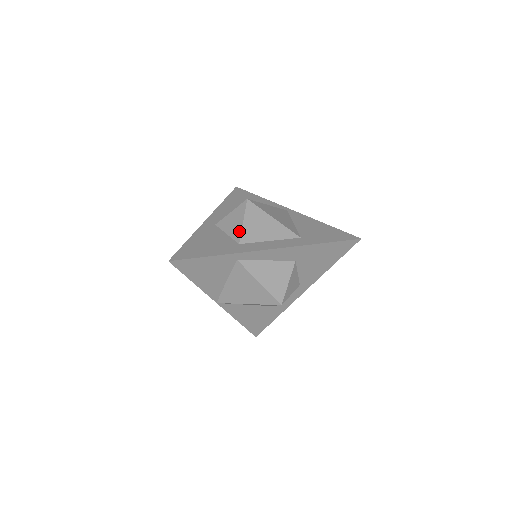
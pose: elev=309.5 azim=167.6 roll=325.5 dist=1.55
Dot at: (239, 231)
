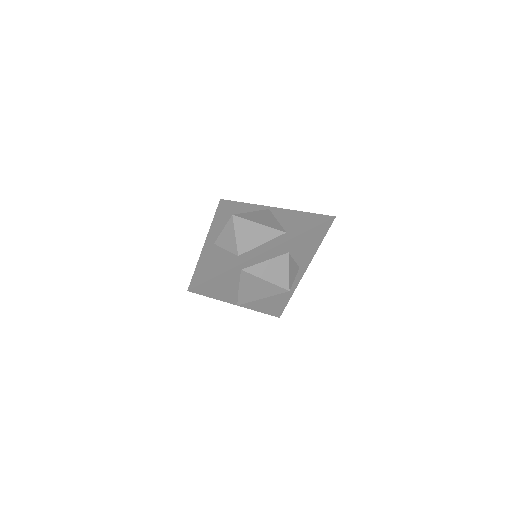
Dot at: (235, 245)
